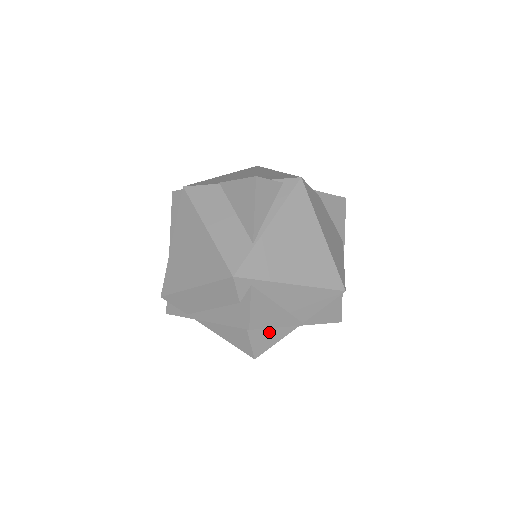
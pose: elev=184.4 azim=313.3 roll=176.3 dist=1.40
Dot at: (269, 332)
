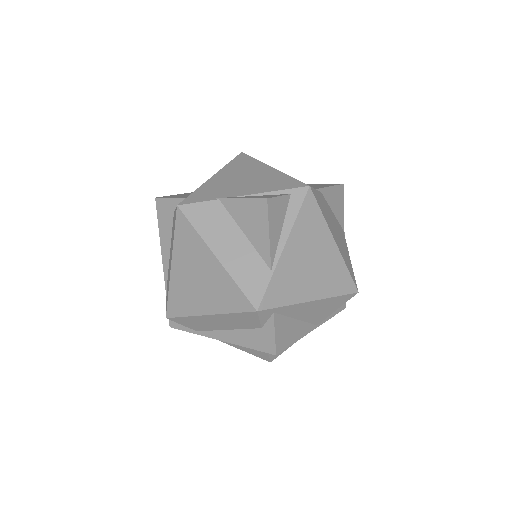
Dot at: occluded
